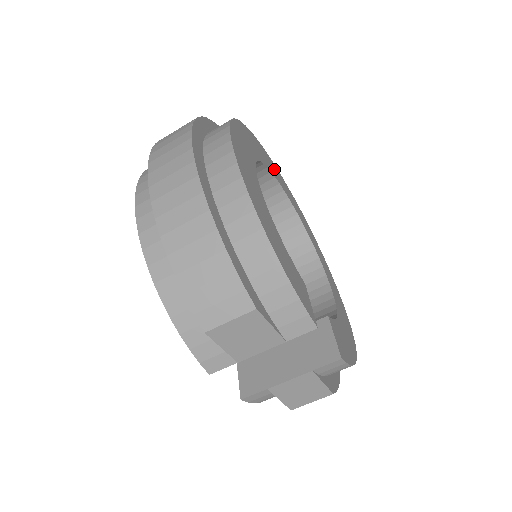
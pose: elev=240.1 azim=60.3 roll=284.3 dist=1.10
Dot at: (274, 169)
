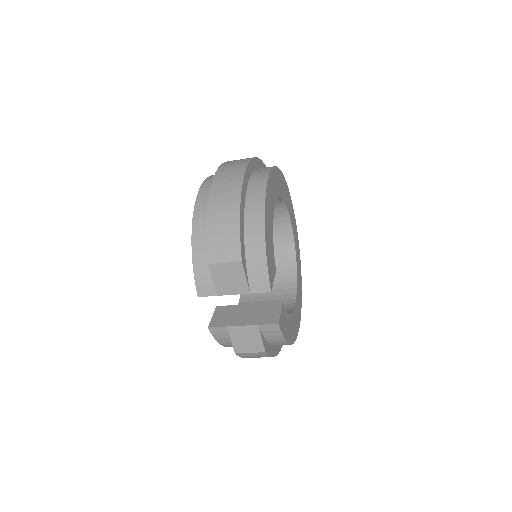
Dot at: (292, 213)
